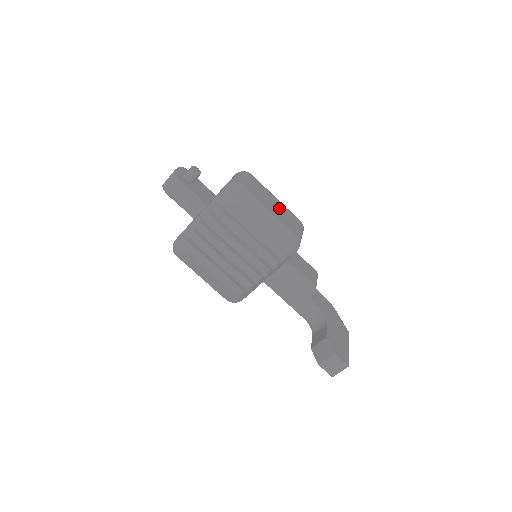
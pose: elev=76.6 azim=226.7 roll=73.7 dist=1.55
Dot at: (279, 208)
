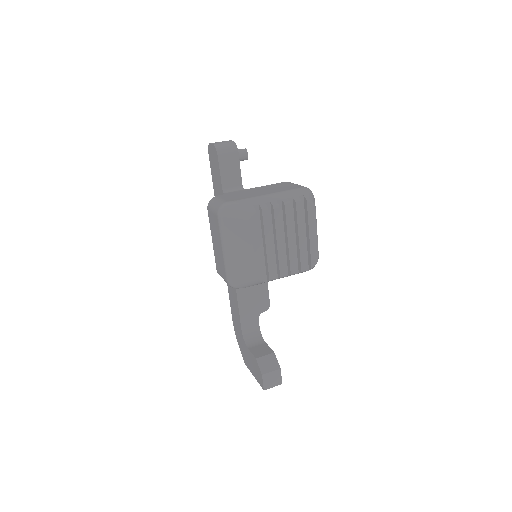
Dot at: occluded
